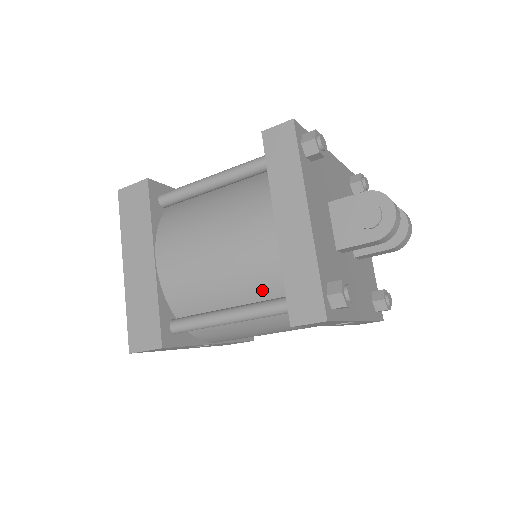
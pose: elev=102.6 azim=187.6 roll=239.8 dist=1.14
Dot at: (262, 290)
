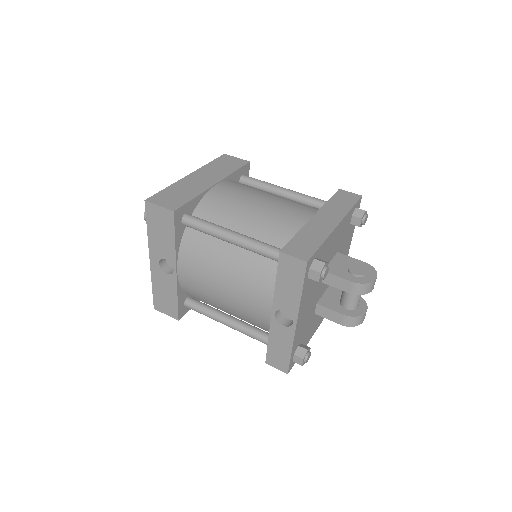
Dot at: (269, 239)
